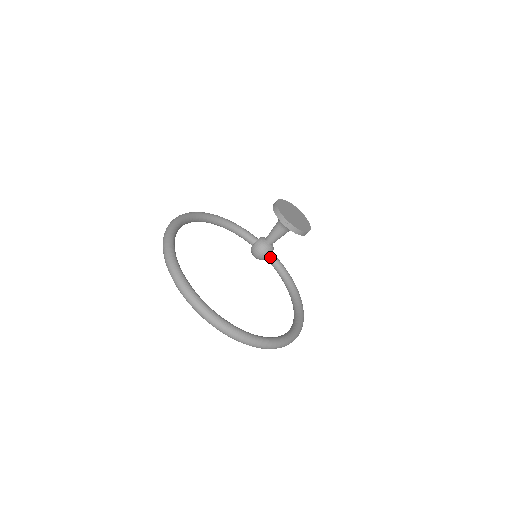
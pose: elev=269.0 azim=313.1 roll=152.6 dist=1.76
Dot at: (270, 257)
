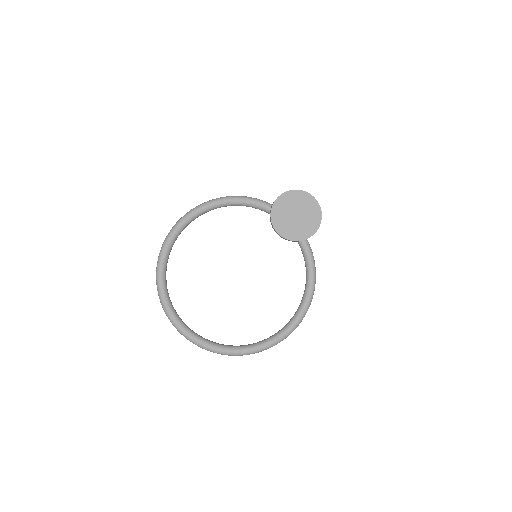
Dot at: occluded
